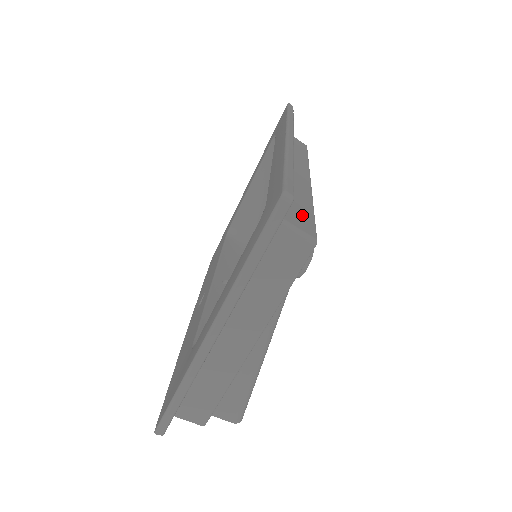
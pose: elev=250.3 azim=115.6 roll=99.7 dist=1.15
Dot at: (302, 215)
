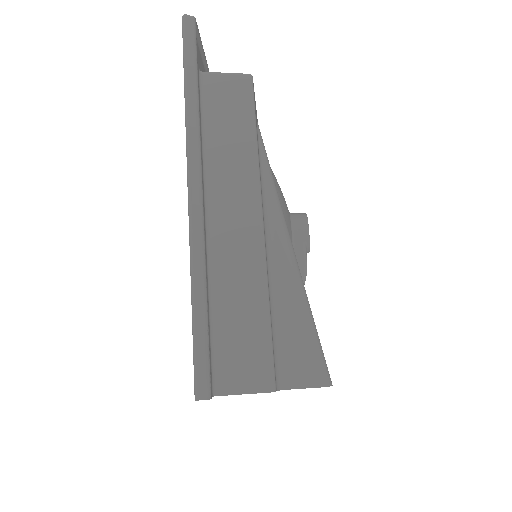
Dot at: occluded
